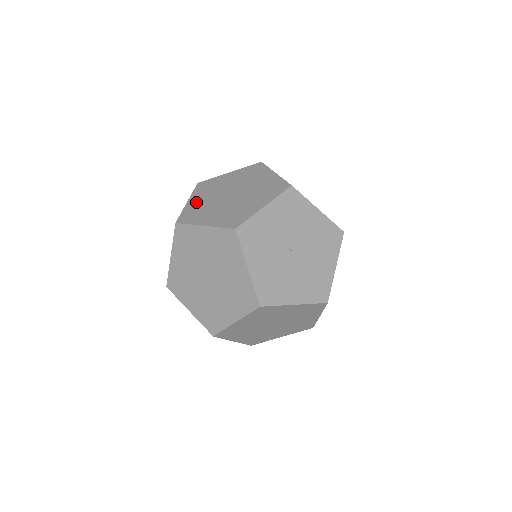
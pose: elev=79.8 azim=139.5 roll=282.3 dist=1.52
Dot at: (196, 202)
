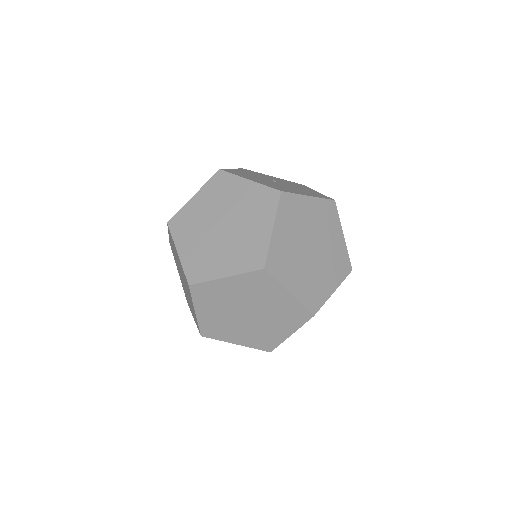
Dot at: occluded
